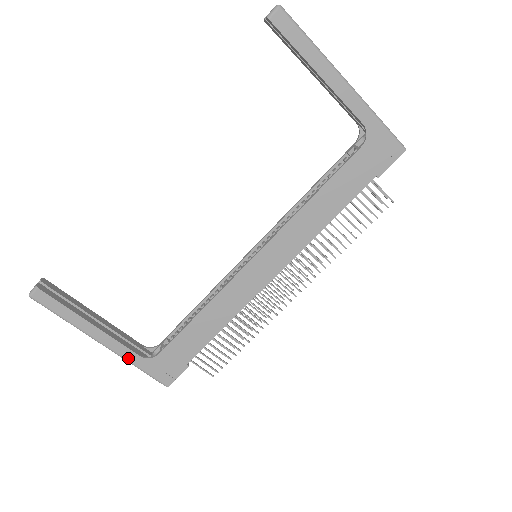
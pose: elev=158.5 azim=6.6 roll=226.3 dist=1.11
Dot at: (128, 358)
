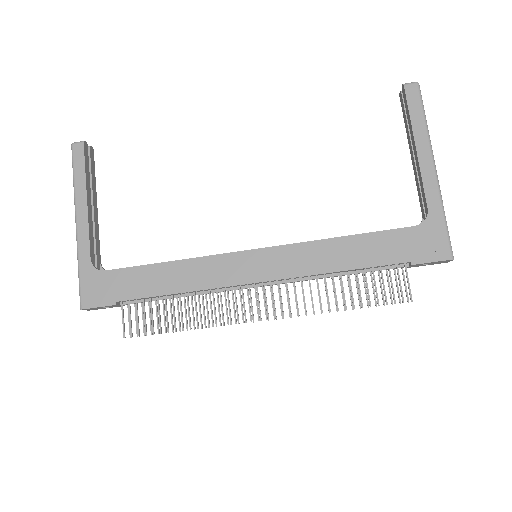
Dot at: (81, 253)
